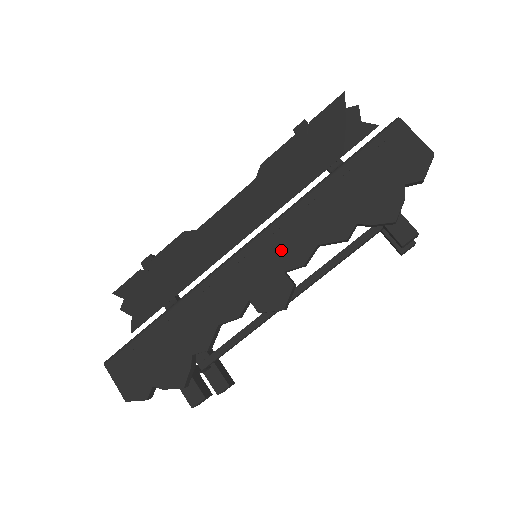
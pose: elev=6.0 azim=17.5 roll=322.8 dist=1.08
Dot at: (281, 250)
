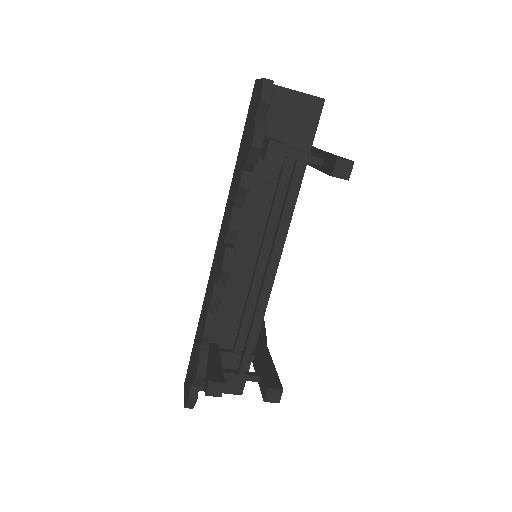
Dot at: (224, 229)
